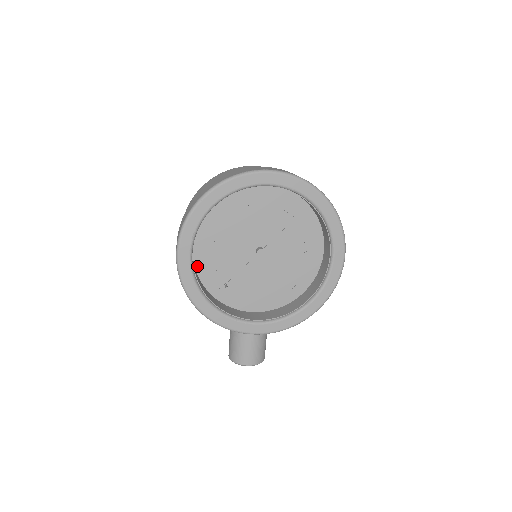
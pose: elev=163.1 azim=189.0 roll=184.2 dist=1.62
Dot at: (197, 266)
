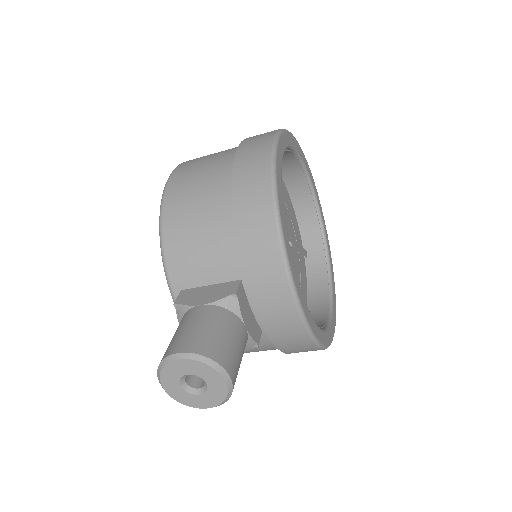
Dot at: occluded
